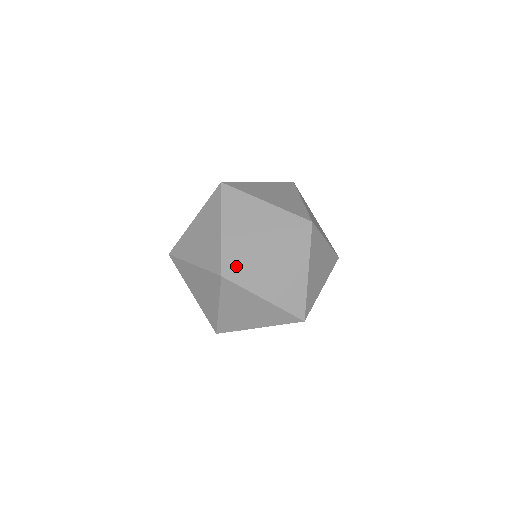
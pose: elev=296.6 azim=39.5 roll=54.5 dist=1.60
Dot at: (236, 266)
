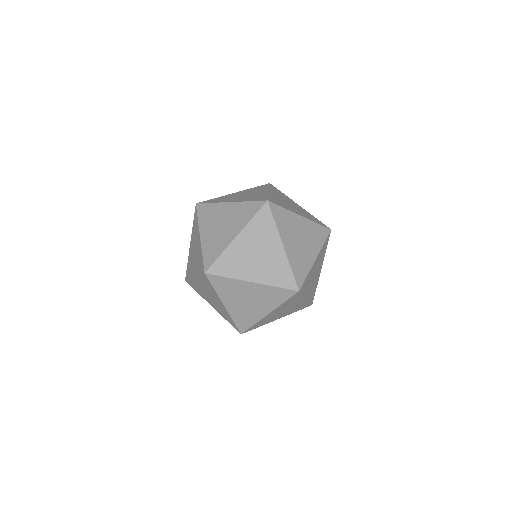
Dot at: (220, 275)
